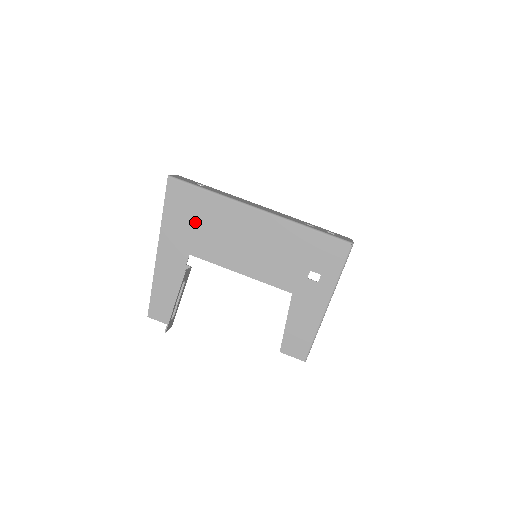
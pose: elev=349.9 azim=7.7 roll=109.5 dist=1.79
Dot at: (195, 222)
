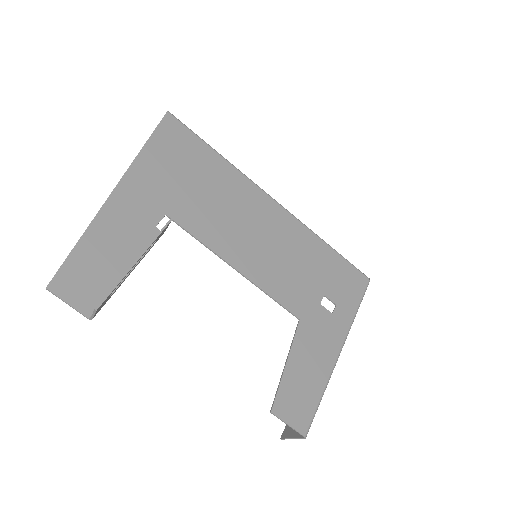
Dot at: (188, 177)
